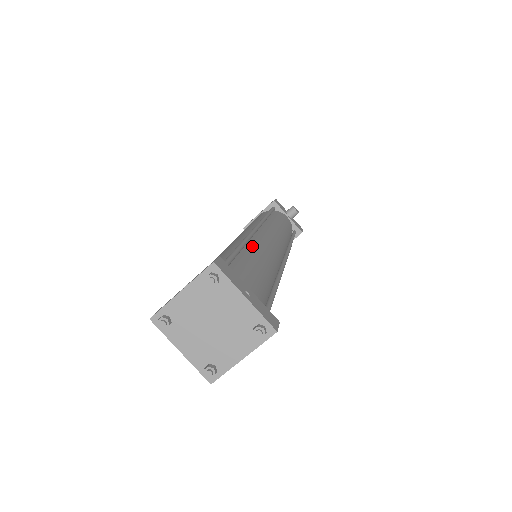
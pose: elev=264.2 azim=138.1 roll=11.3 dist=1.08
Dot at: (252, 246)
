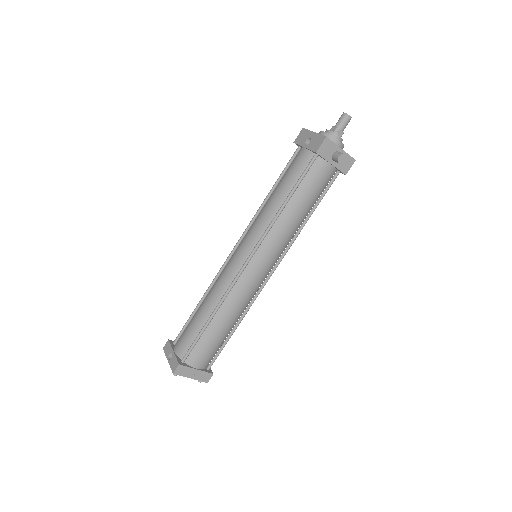
Dot at: (225, 306)
